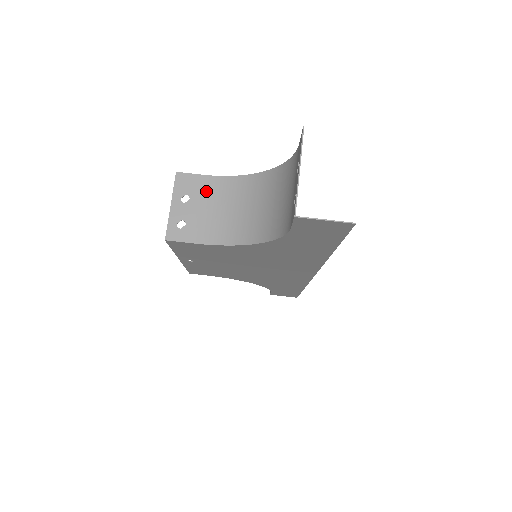
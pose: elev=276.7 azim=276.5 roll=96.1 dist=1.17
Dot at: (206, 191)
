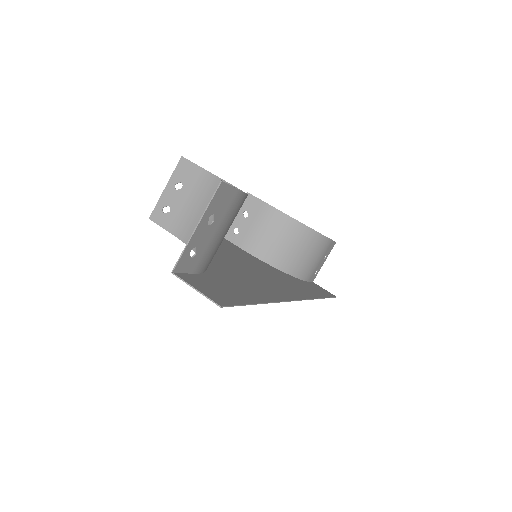
Dot at: (198, 186)
